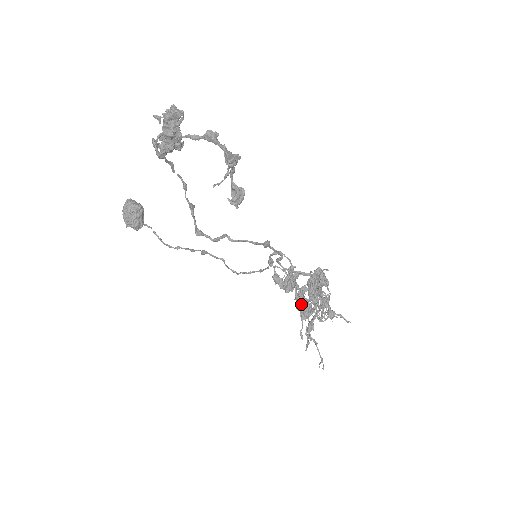
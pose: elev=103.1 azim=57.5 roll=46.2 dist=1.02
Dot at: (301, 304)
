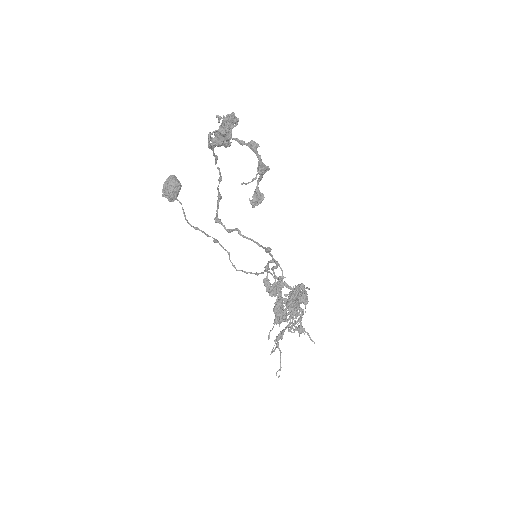
Dot at: (278, 309)
